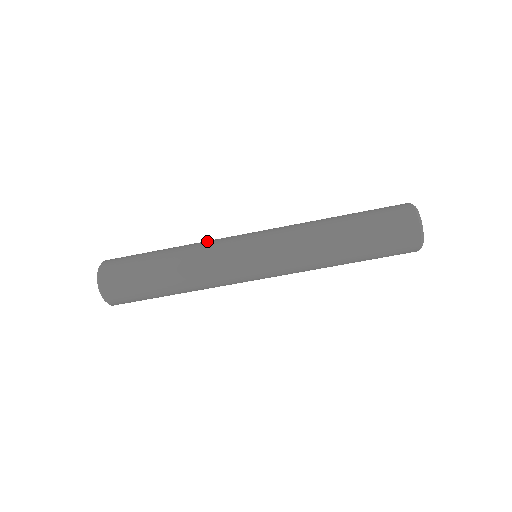
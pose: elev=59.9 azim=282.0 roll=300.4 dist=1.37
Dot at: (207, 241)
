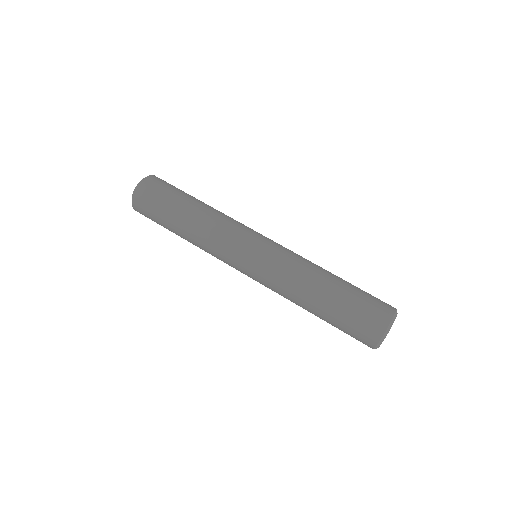
Dot at: occluded
